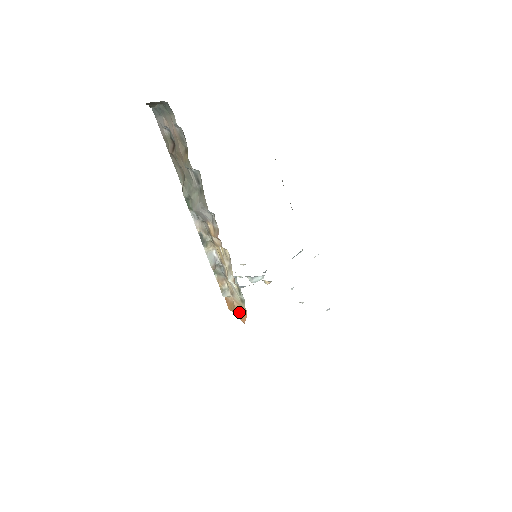
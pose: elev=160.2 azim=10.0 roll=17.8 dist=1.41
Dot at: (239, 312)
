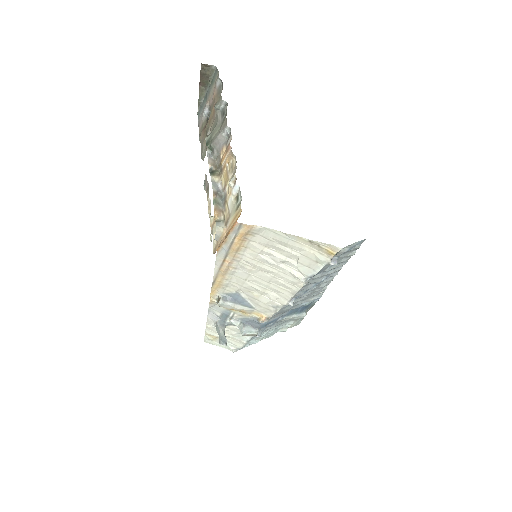
Dot at: occluded
